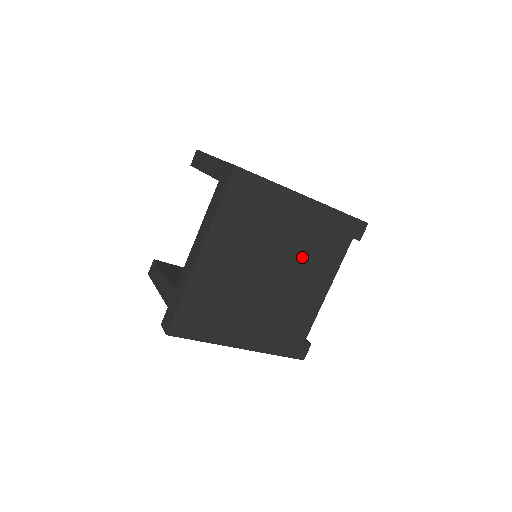
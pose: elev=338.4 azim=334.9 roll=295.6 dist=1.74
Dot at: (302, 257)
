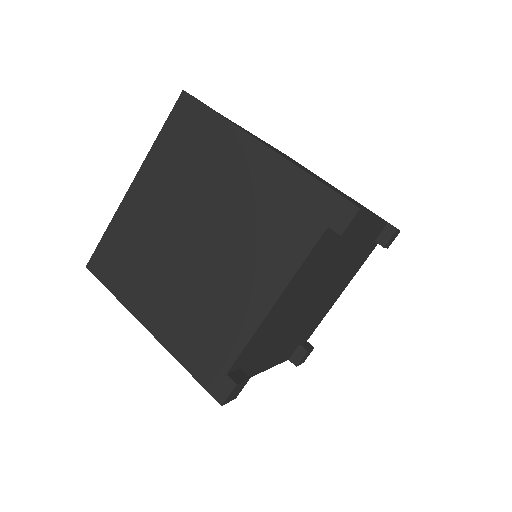
Dot at: (242, 229)
